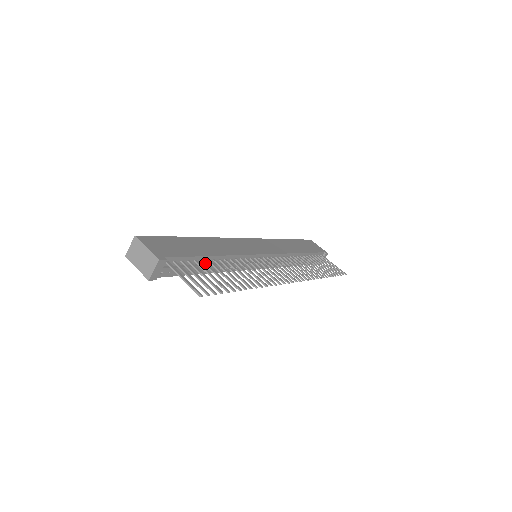
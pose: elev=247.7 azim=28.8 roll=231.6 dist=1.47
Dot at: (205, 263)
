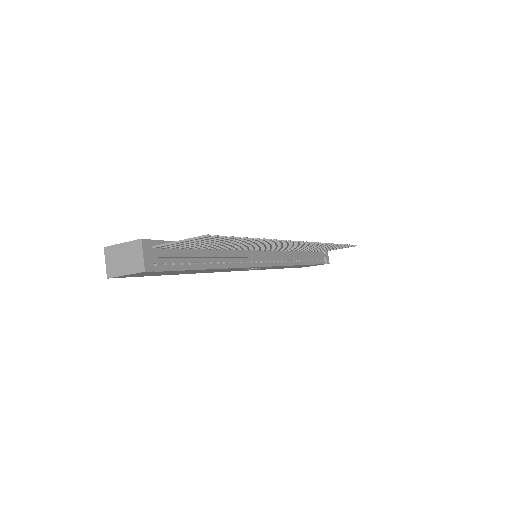
Dot at: occluded
